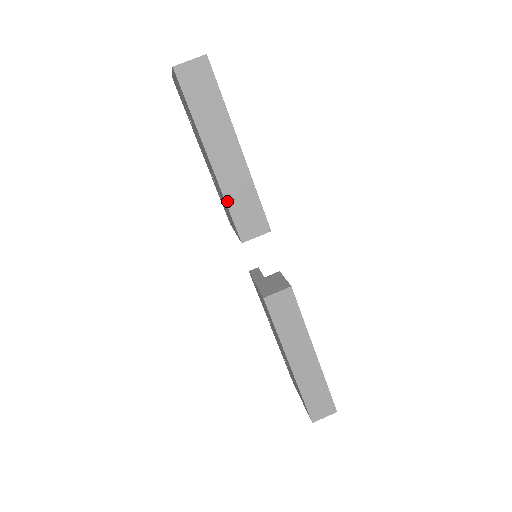
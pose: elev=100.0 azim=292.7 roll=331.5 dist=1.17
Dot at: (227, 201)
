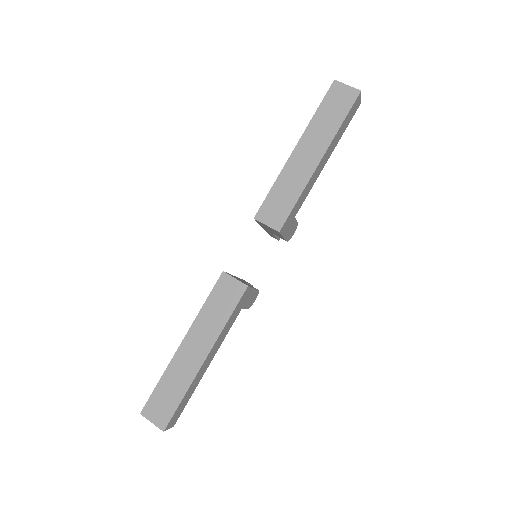
Dot at: (276, 183)
